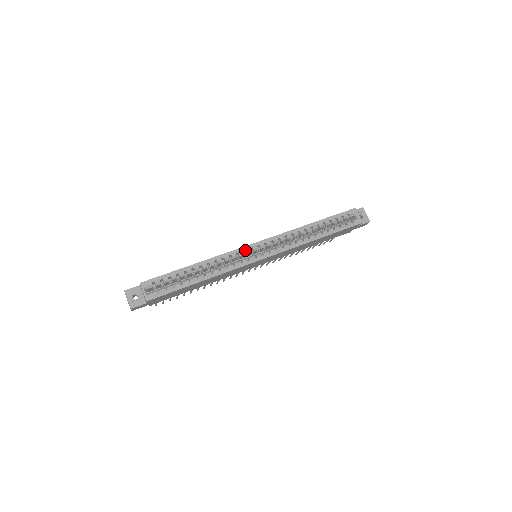
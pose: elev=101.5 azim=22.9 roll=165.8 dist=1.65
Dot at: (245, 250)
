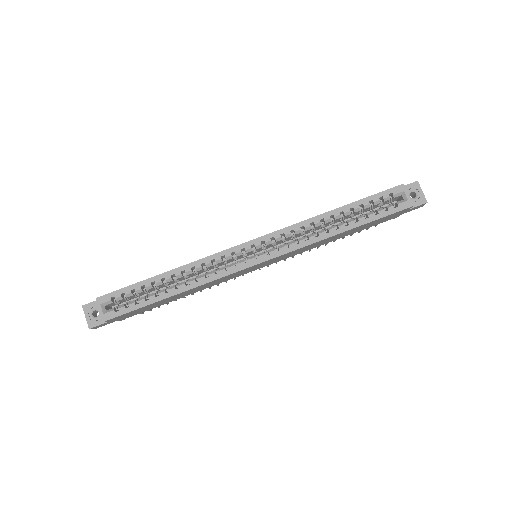
Dot at: (234, 252)
